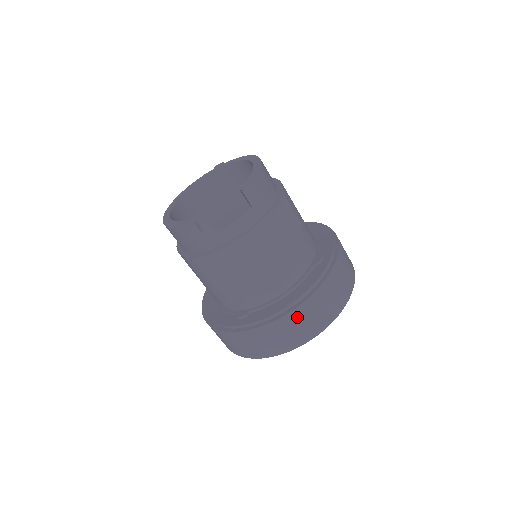
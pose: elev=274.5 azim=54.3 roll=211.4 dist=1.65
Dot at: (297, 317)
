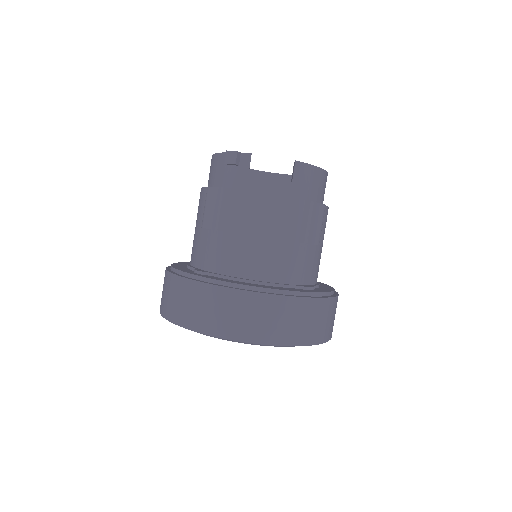
Dot at: (247, 303)
